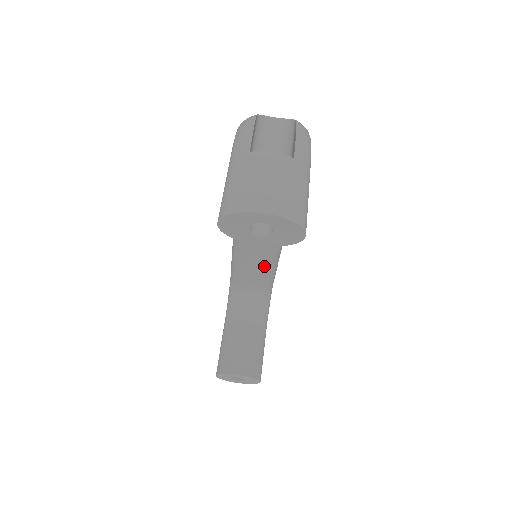
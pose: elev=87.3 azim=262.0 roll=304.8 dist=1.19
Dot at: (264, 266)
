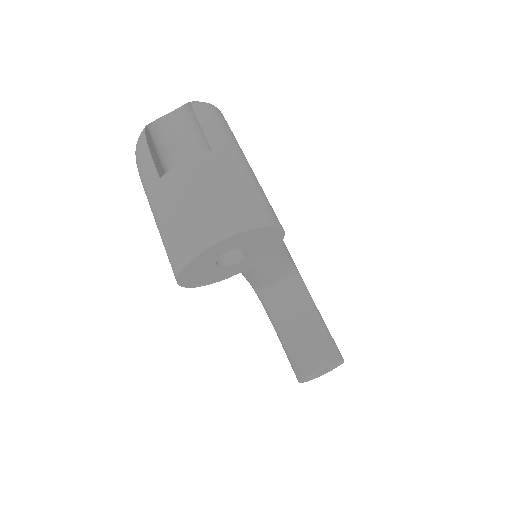
Dot at: (272, 255)
